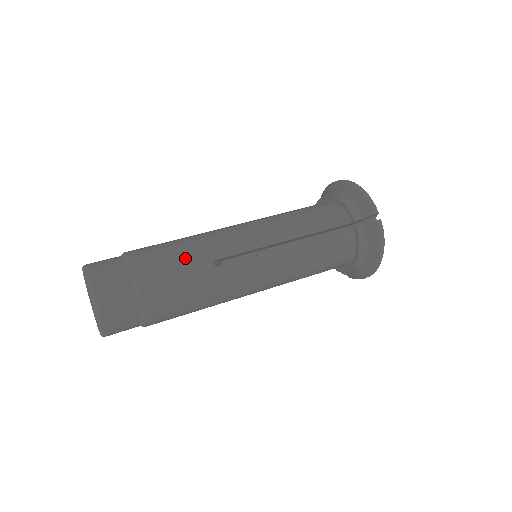
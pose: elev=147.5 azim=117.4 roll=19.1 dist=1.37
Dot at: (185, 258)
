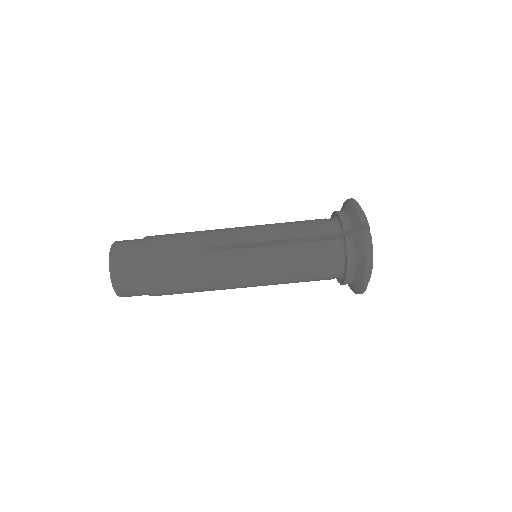
Dot at: (183, 242)
